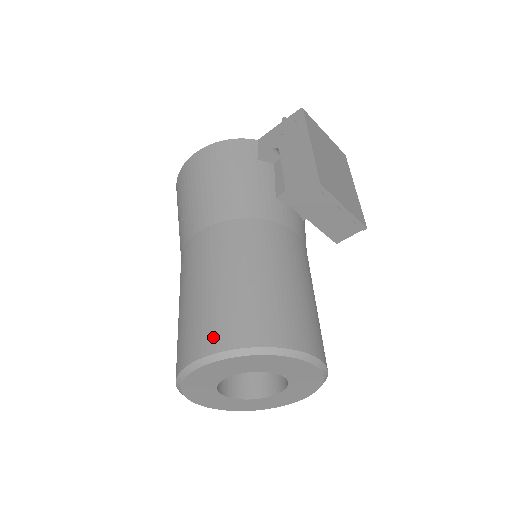
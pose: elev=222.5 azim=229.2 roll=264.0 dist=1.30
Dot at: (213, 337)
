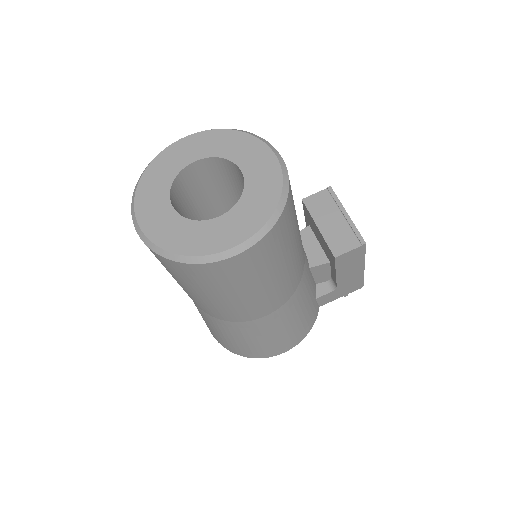
Dot at: occluded
